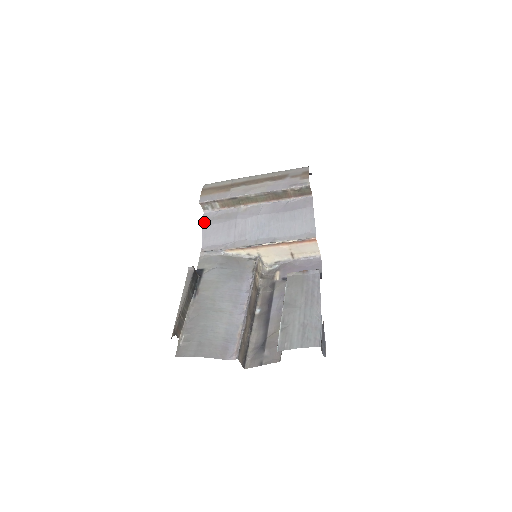
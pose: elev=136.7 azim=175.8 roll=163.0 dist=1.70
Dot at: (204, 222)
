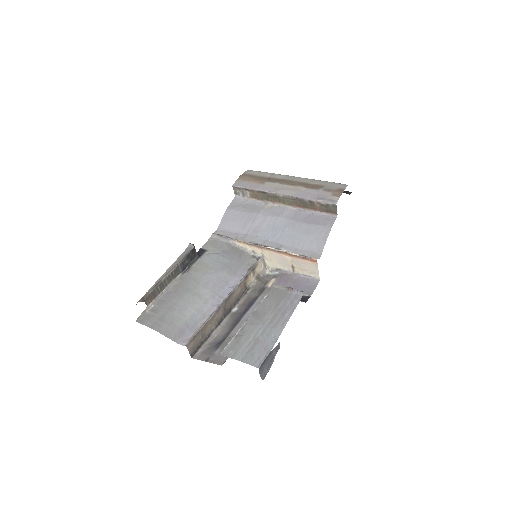
Dot at: (230, 206)
